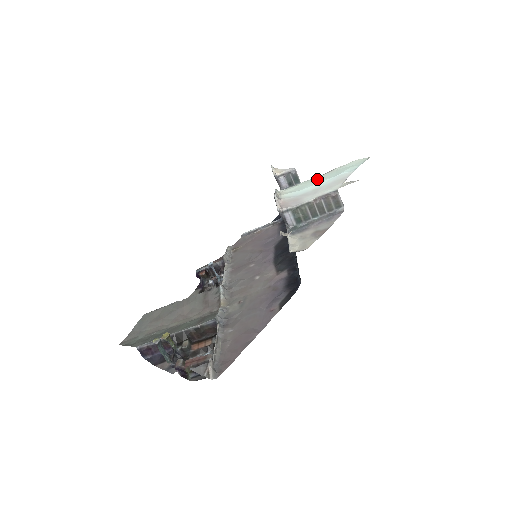
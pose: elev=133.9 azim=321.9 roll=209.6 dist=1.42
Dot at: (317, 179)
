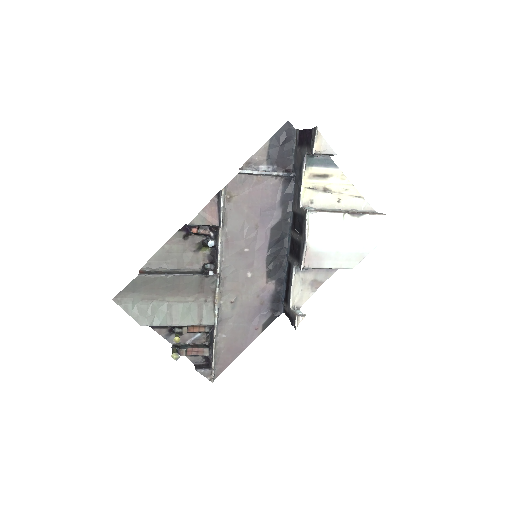
Dot at: (346, 228)
